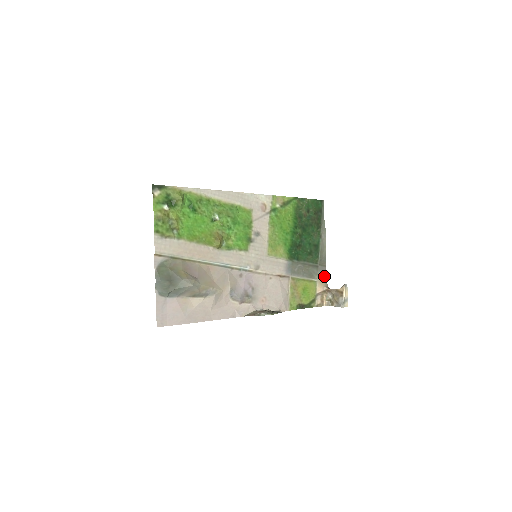
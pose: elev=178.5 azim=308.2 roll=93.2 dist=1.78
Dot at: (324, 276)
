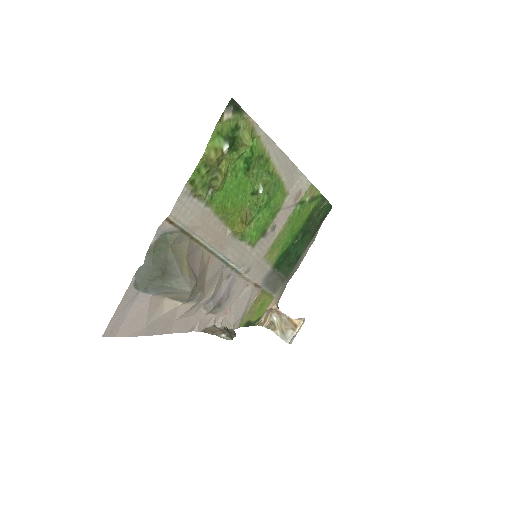
Dot at: (281, 292)
